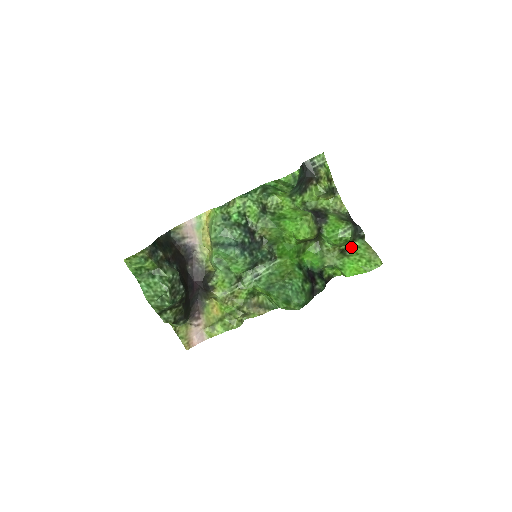
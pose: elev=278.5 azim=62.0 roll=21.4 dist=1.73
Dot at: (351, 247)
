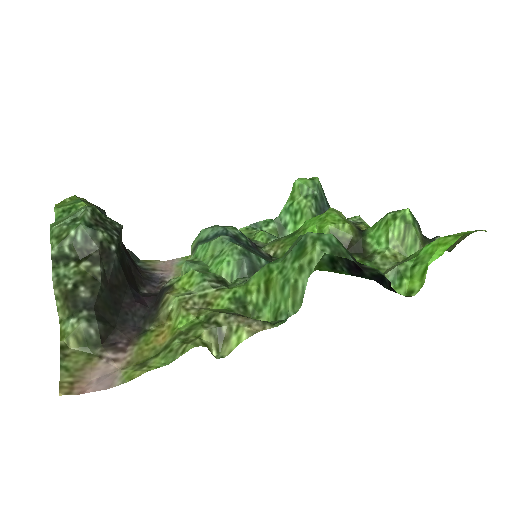
Dot at: occluded
